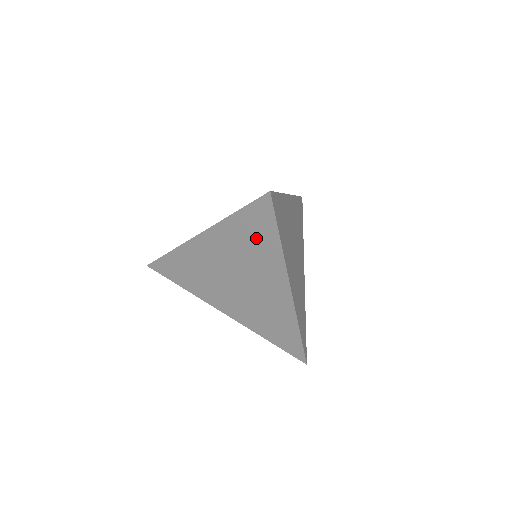
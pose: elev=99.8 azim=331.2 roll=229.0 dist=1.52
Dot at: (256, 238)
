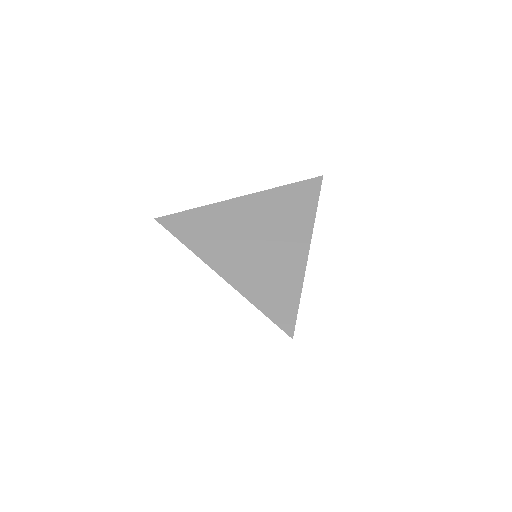
Dot at: occluded
